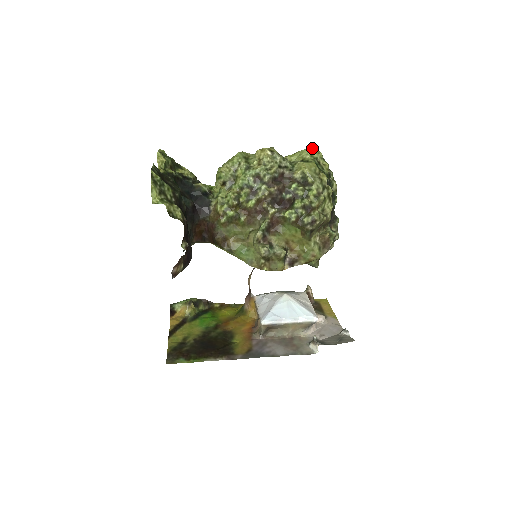
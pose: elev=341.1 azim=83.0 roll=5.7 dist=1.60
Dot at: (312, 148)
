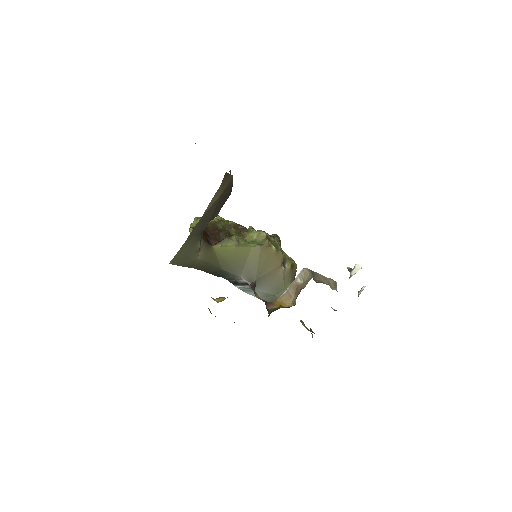
Dot at: occluded
